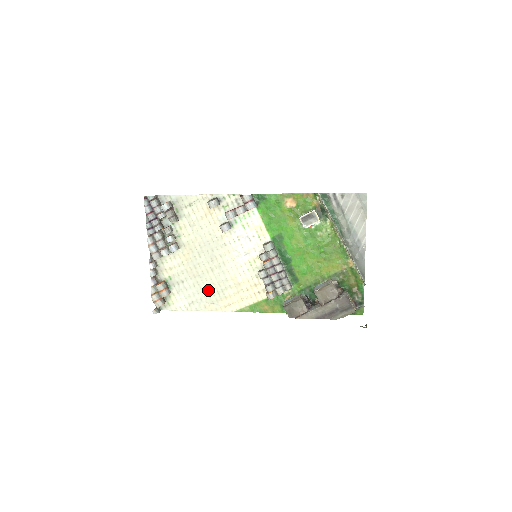
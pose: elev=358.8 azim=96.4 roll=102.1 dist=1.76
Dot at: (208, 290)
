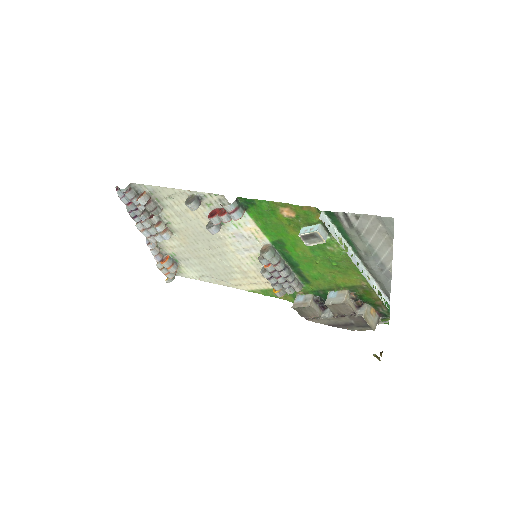
Dot at: (215, 270)
